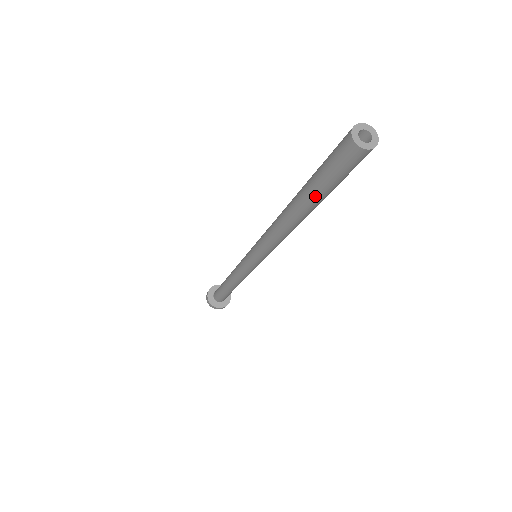
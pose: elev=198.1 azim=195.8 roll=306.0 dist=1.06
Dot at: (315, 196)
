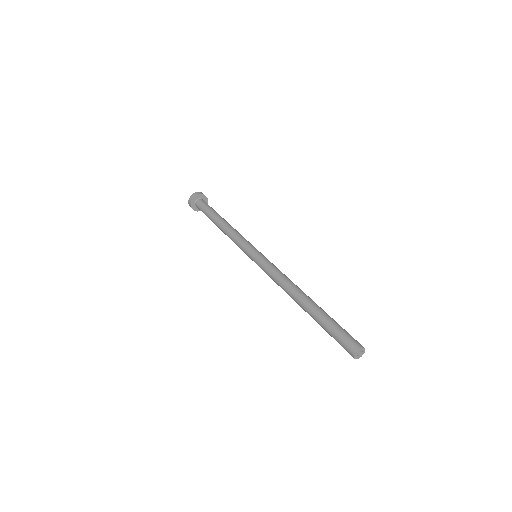
Dot at: (320, 325)
